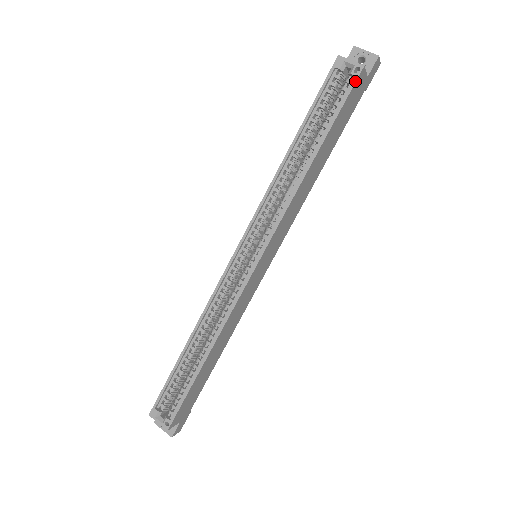
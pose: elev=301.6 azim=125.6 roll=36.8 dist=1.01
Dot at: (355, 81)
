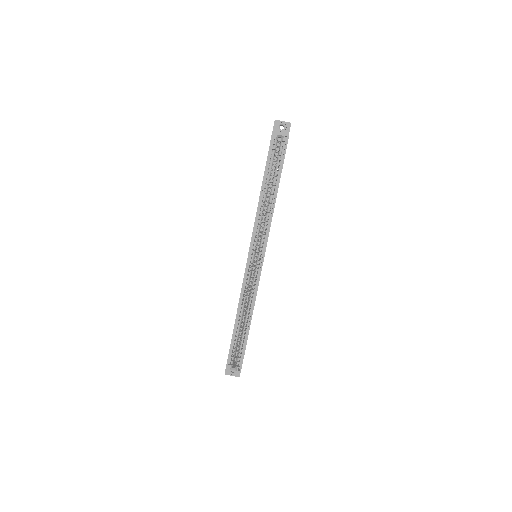
Dot at: occluded
